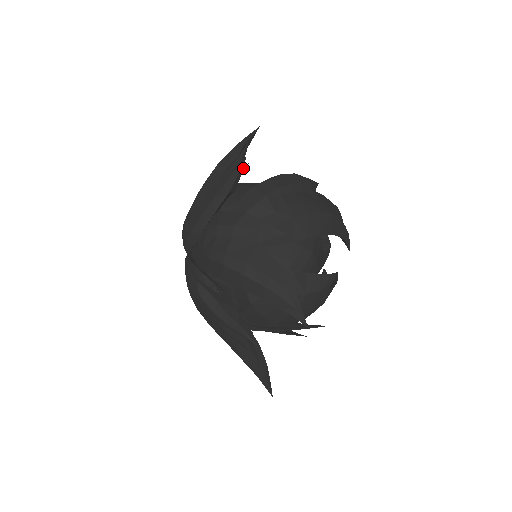
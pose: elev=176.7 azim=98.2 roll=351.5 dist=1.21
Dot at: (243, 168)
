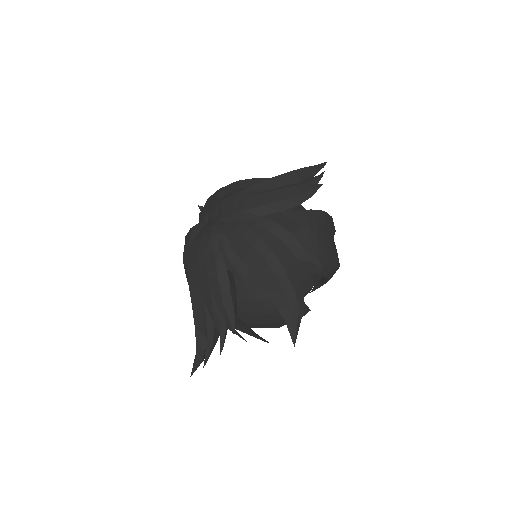
Dot at: occluded
